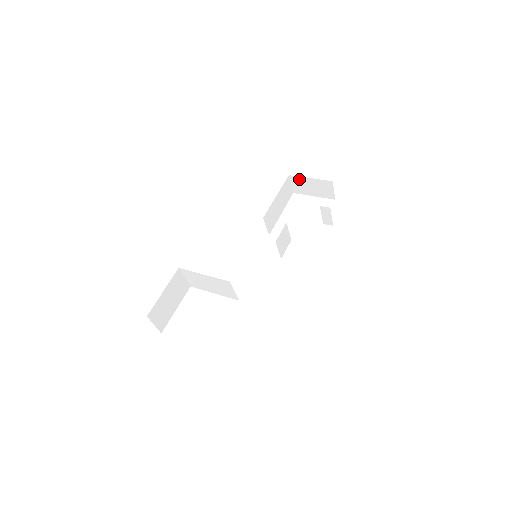
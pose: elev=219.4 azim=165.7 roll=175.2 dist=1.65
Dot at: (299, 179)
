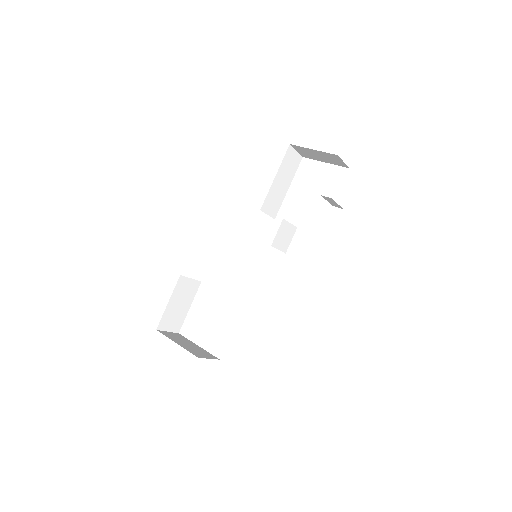
Dot at: (302, 148)
